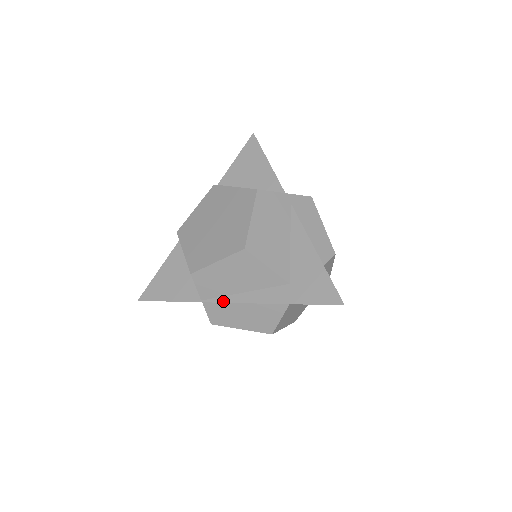
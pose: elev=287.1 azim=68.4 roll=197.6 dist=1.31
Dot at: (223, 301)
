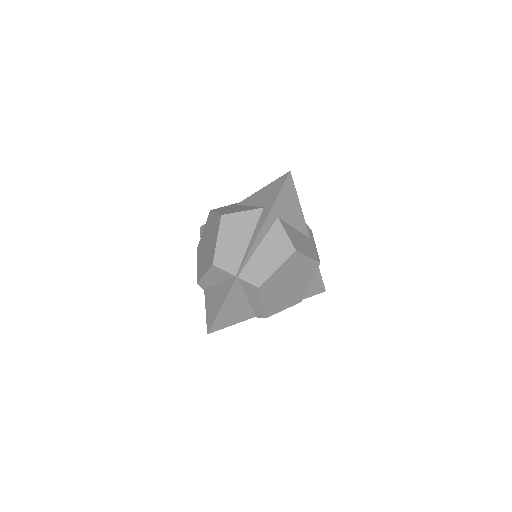
Dot at: (245, 258)
